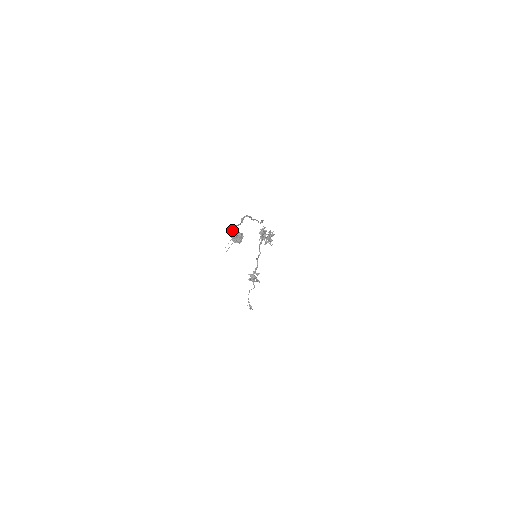
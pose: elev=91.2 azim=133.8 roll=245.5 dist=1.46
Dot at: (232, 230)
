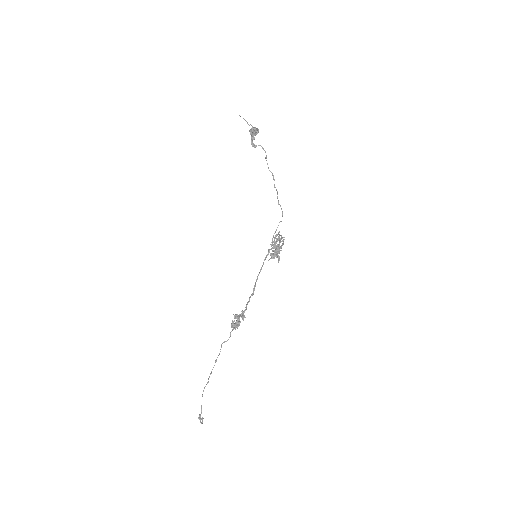
Dot at: occluded
